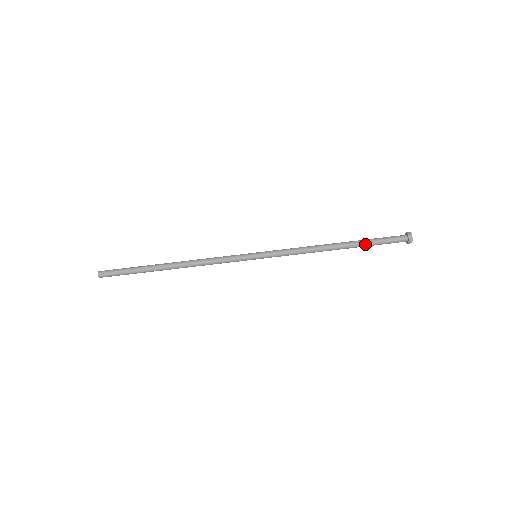
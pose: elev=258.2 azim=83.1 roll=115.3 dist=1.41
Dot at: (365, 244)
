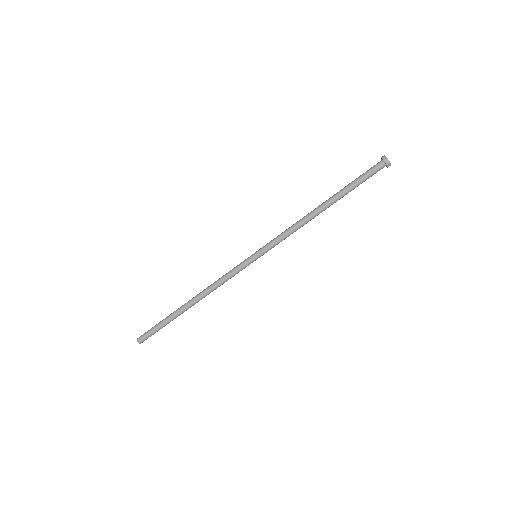
Dot at: (348, 192)
